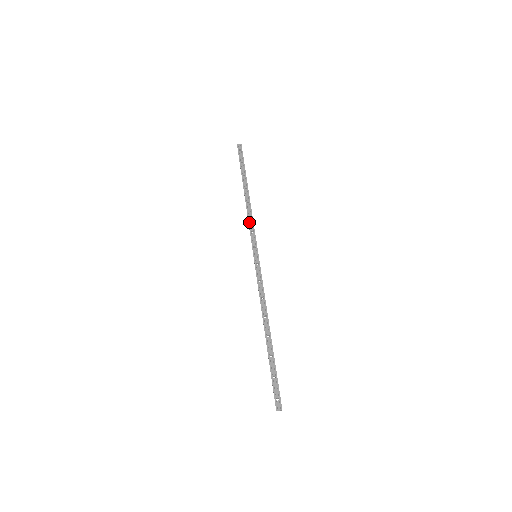
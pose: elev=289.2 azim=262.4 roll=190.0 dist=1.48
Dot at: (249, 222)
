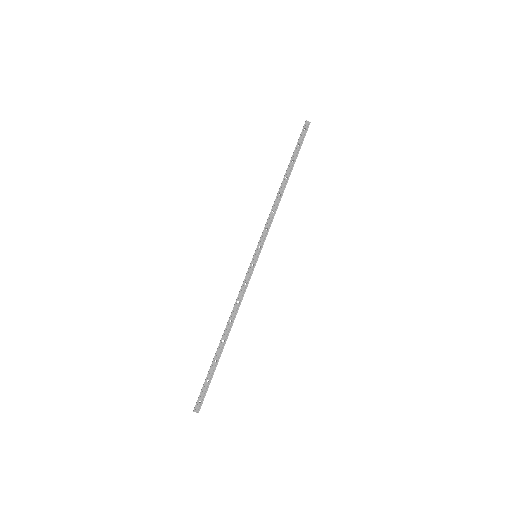
Dot at: (269, 217)
